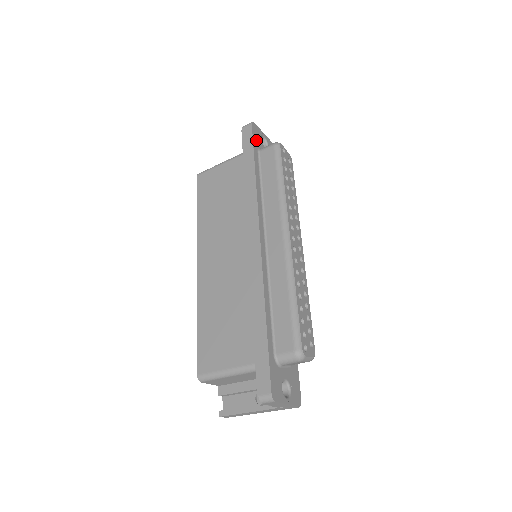
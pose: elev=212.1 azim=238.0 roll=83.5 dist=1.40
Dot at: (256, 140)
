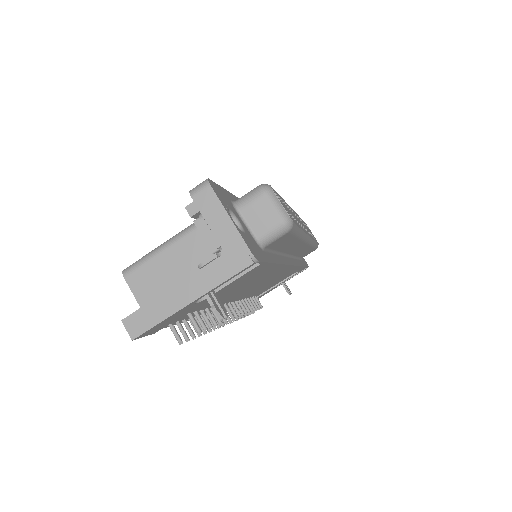
Dot at: occluded
